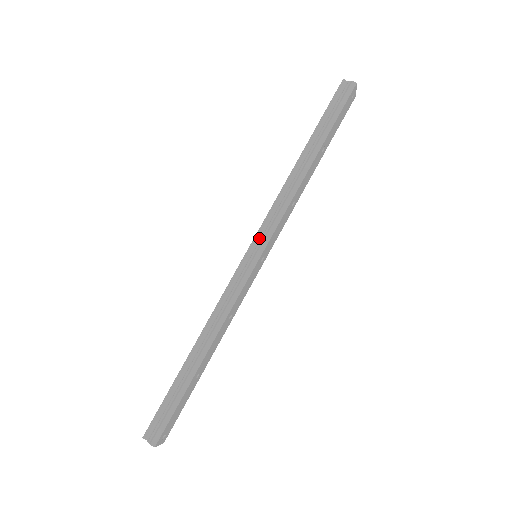
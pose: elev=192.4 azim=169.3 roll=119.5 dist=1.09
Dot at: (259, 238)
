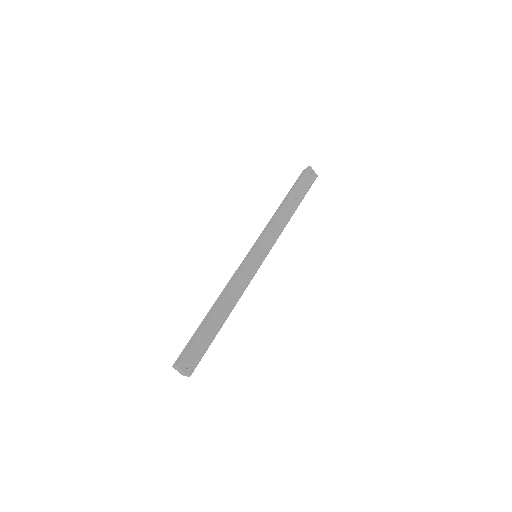
Dot at: occluded
